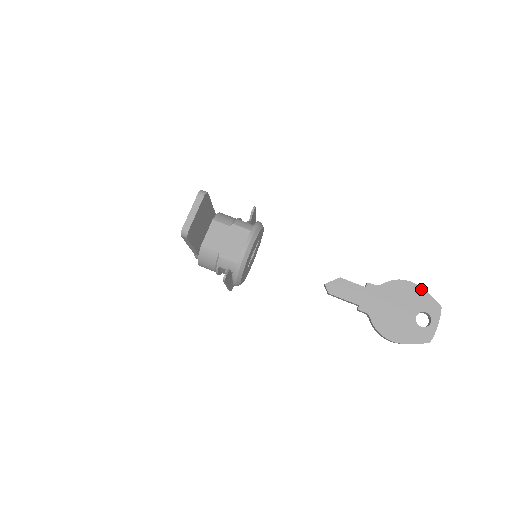
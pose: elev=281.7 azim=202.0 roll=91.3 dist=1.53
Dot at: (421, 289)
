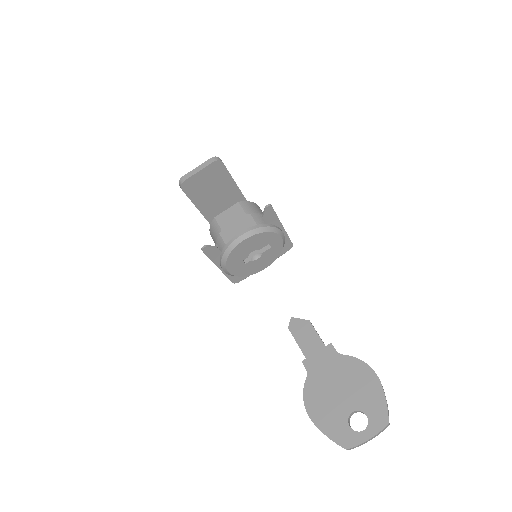
Dot at: (381, 388)
